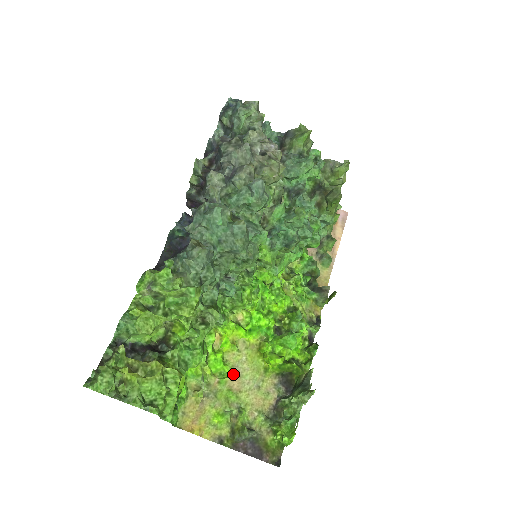
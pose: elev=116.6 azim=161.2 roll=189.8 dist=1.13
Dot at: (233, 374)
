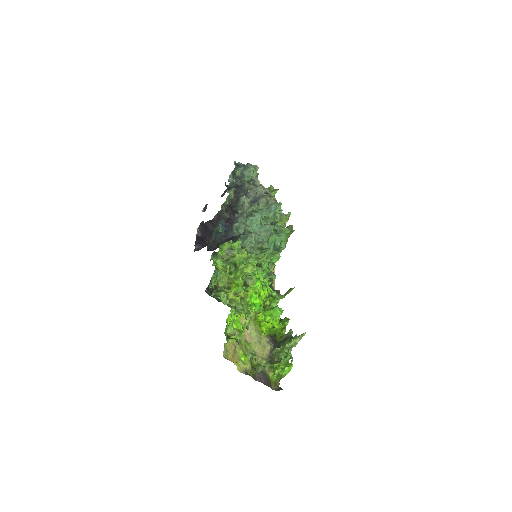
Dot at: (245, 332)
